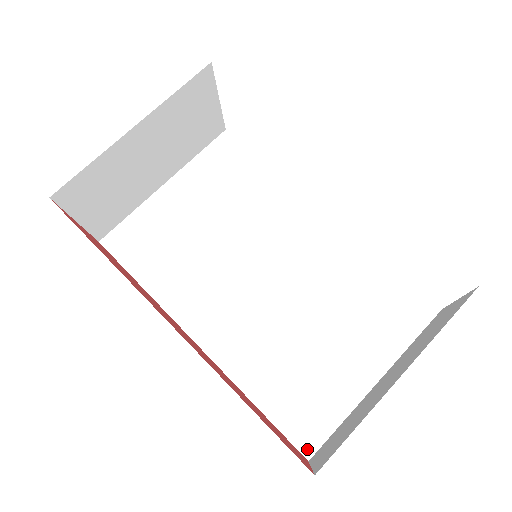
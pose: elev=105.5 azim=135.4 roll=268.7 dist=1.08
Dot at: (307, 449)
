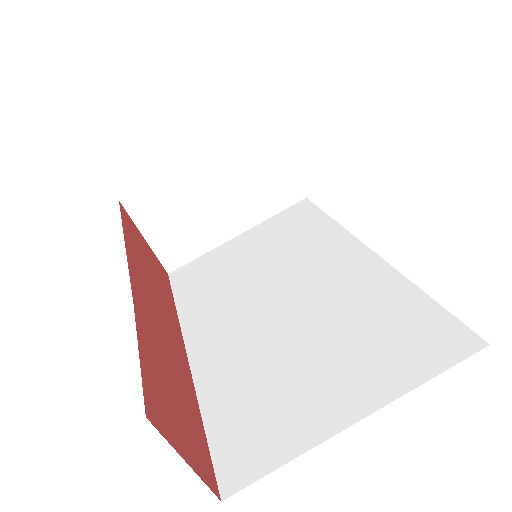
Dot at: (228, 485)
